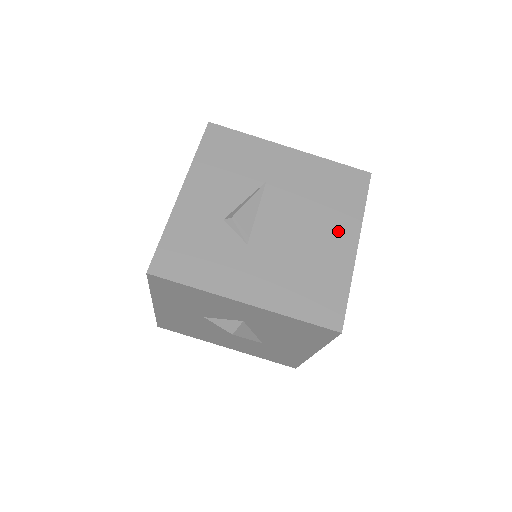
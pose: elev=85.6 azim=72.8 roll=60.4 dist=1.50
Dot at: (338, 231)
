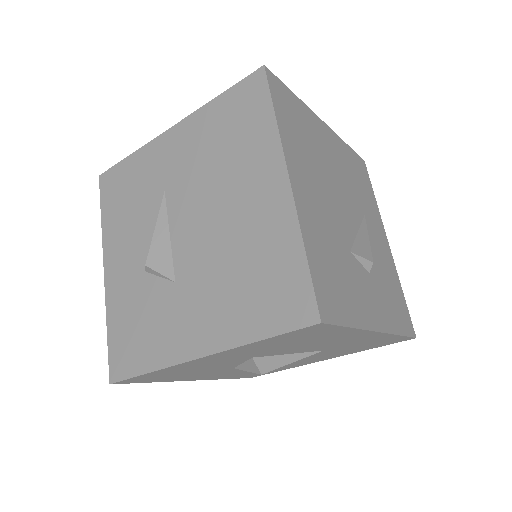
Dot at: (258, 181)
